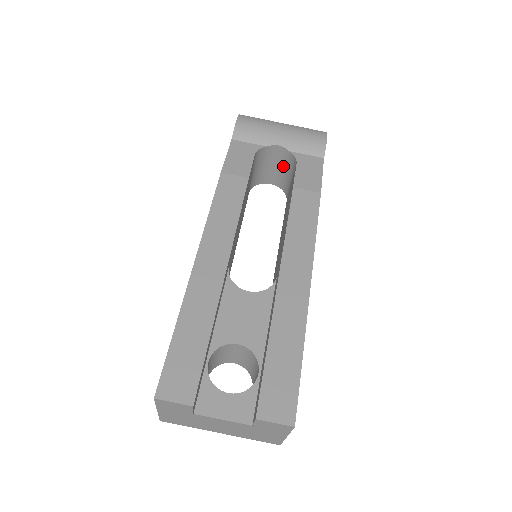
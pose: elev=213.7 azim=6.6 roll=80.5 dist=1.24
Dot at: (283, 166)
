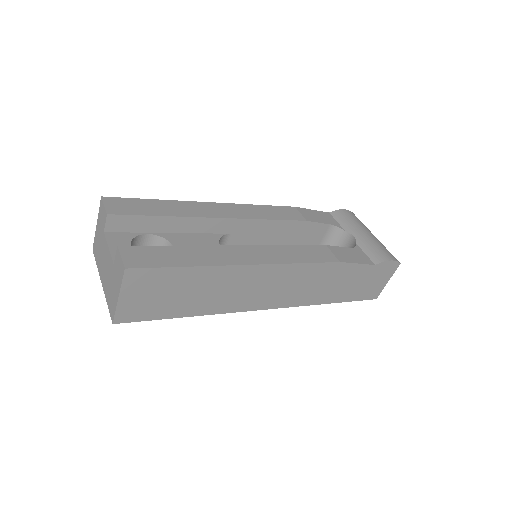
Dot at: occluded
